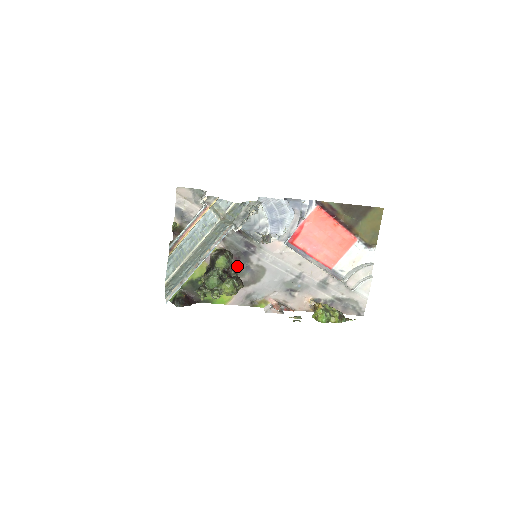
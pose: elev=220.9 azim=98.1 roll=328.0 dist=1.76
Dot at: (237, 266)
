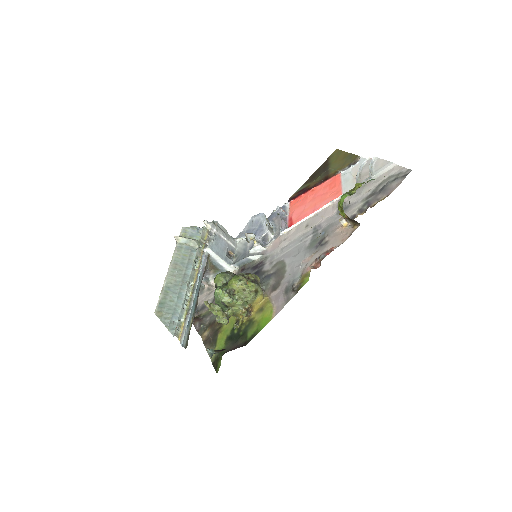
Dot at: occluded
